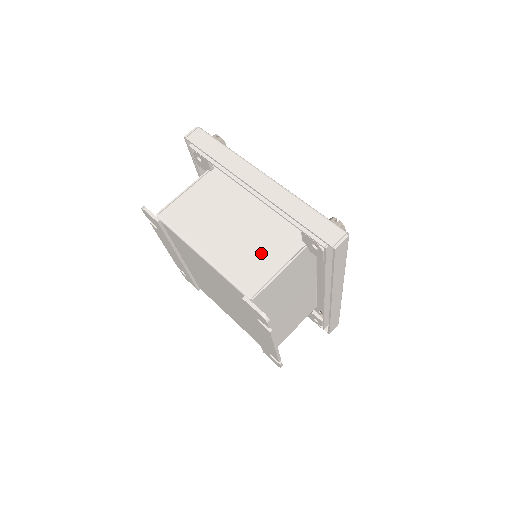
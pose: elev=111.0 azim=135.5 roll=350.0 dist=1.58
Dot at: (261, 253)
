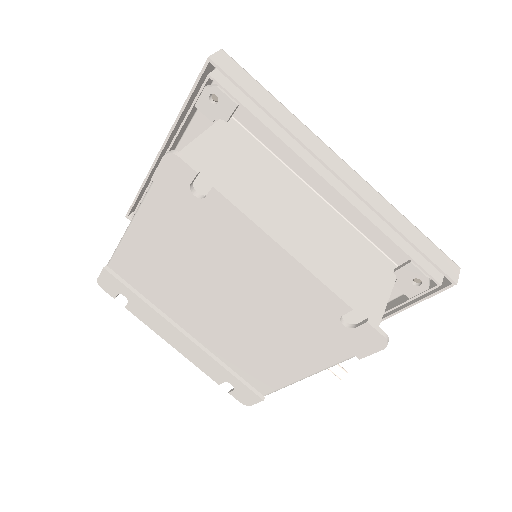
Dot at: occluded
